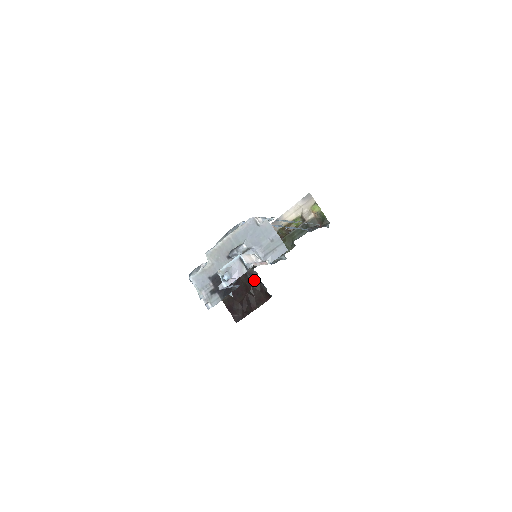
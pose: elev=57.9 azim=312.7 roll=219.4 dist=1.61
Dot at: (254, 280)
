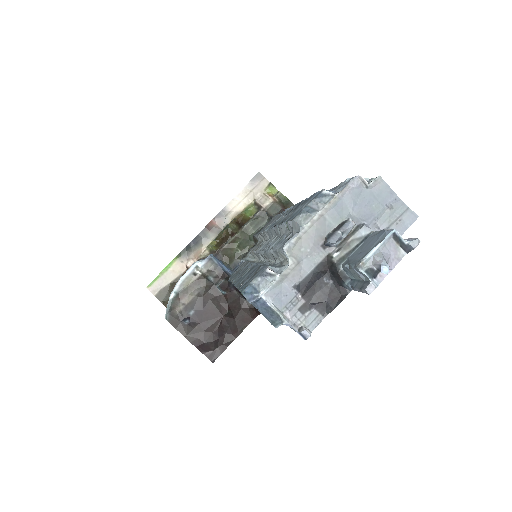
Dot at: (231, 295)
